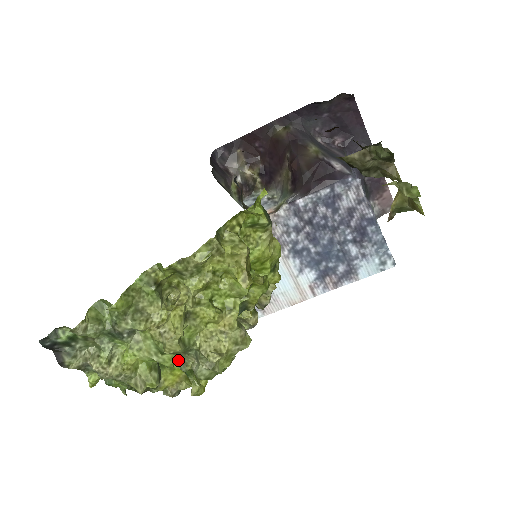
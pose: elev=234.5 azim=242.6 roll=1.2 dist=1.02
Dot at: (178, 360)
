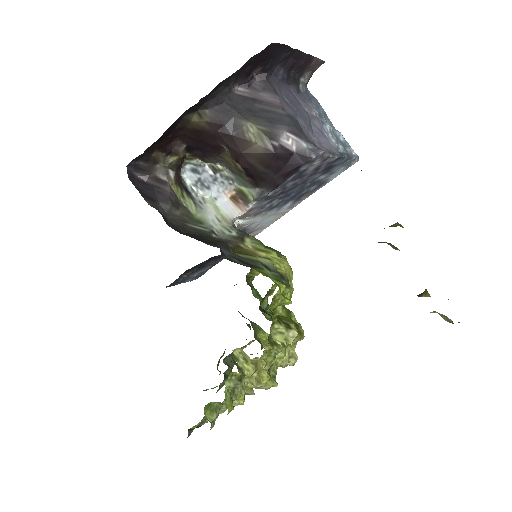
Dot at: occluded
